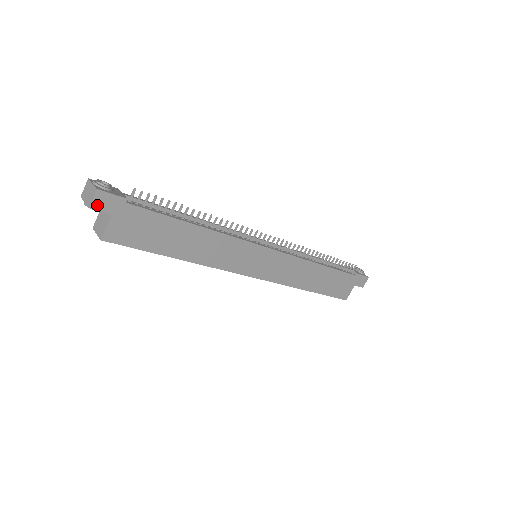
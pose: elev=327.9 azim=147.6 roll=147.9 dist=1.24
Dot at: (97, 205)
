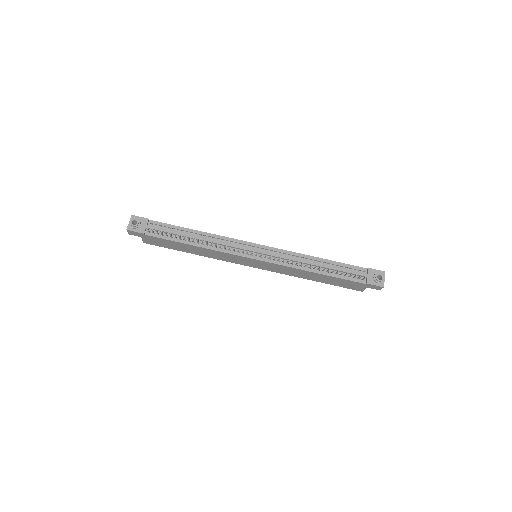
Dot at: (132, 234)
